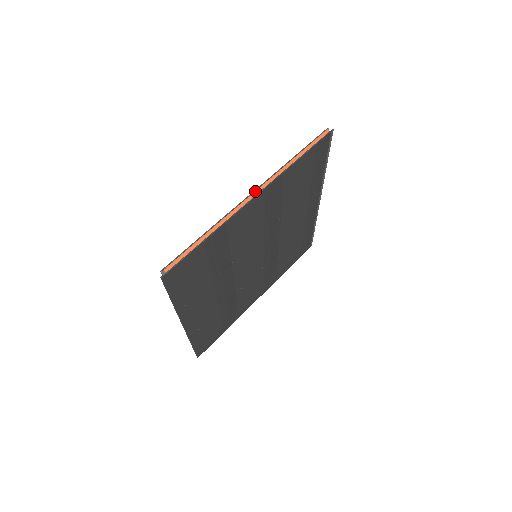
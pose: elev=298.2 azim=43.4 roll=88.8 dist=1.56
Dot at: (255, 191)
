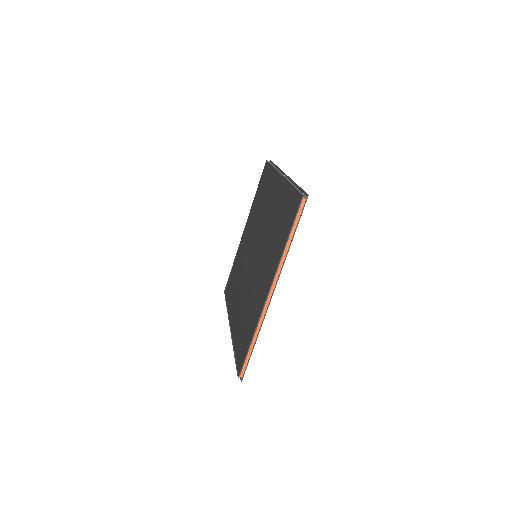
Dot at: (270, 291)
